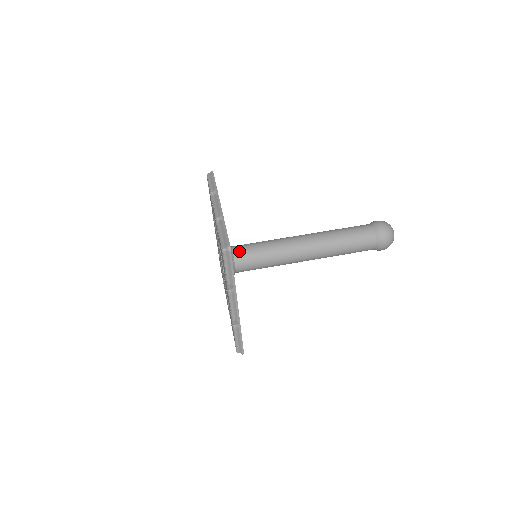
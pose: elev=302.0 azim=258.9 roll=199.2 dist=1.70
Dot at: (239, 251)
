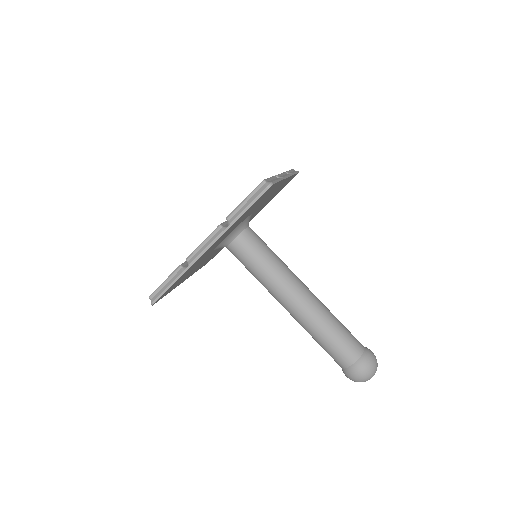
Dot at: (235, 248)
